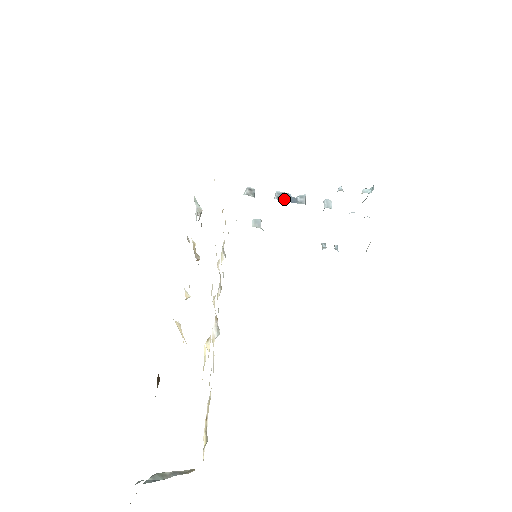
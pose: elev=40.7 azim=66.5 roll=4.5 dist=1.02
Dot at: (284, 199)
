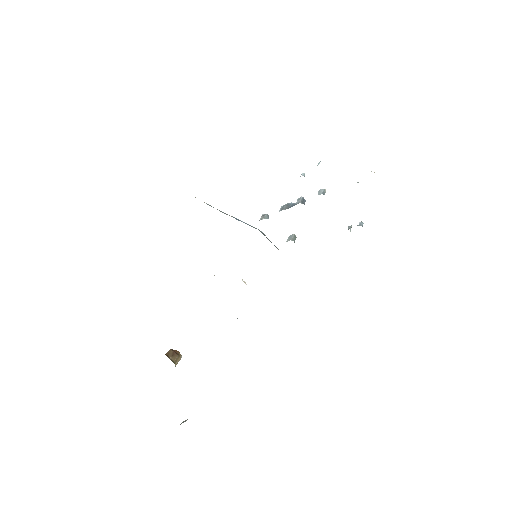
Dot at: (285, 208)
